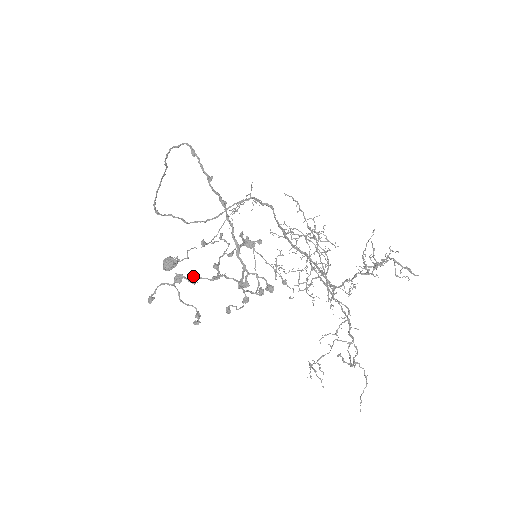
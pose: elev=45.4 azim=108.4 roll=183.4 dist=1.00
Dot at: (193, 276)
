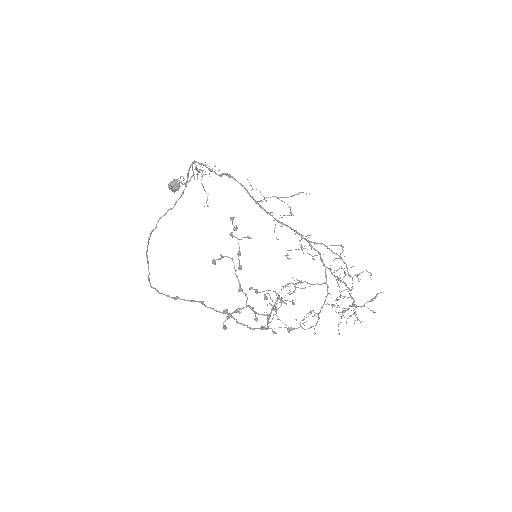
Dot at: (235, 311)
